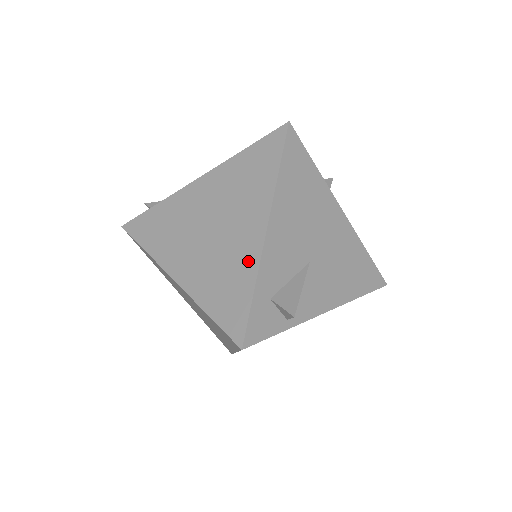
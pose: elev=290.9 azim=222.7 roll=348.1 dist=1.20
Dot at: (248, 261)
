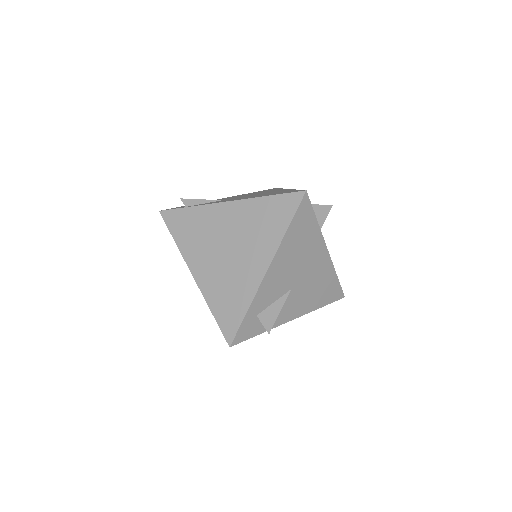
Dot at: (248, 289)
